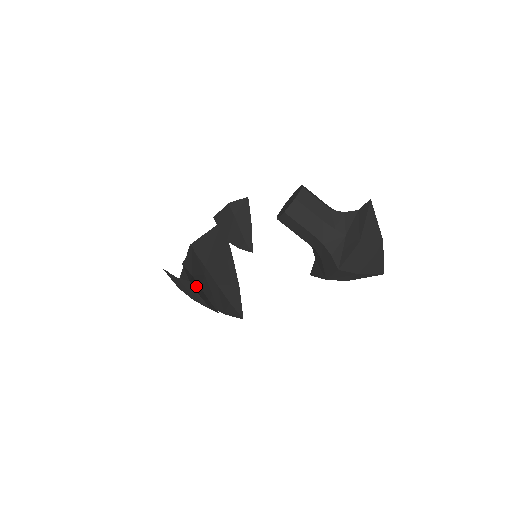
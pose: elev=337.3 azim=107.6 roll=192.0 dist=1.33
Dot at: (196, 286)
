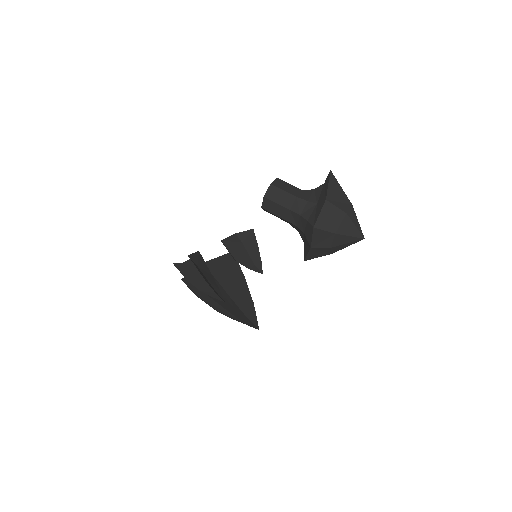
Dot at: (200, 271)
